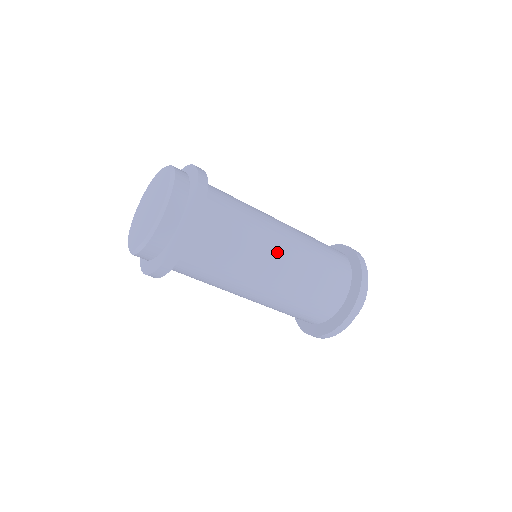
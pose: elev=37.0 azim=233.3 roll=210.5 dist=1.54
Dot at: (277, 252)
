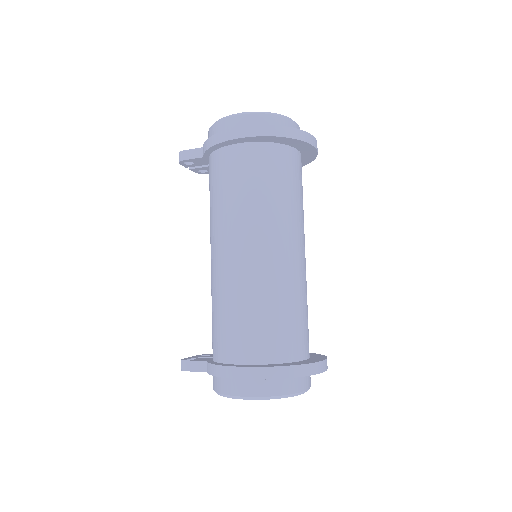
Dot at: occluded
